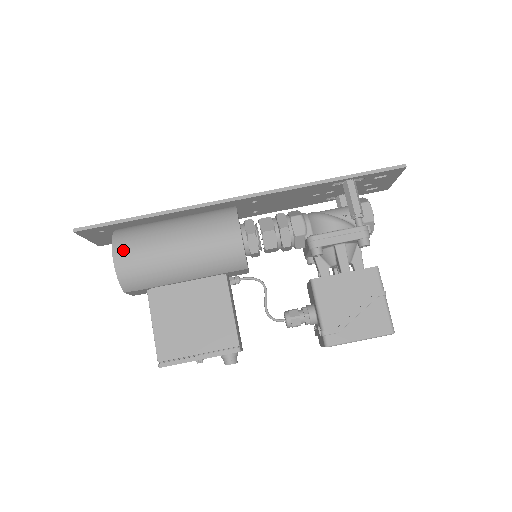
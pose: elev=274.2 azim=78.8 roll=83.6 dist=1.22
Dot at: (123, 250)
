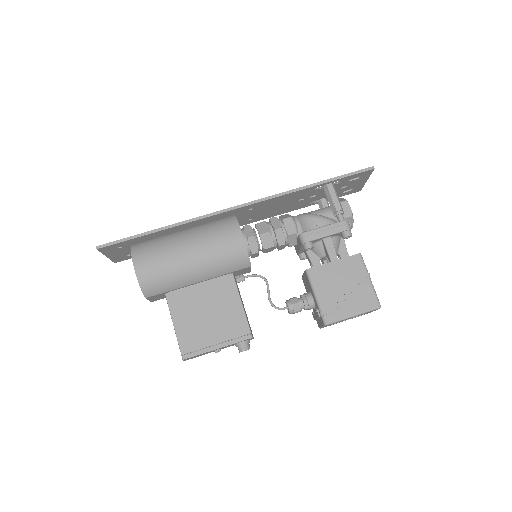
Dot at: (142, 260)
